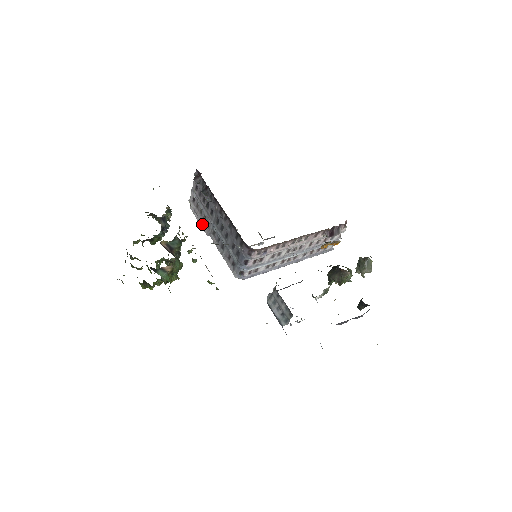
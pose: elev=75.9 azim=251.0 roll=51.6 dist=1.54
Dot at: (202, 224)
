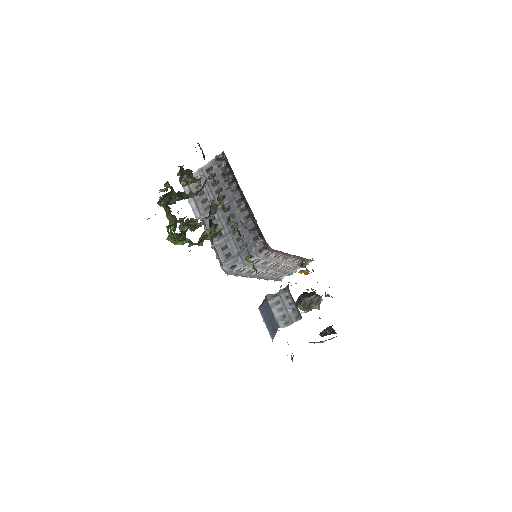
Dot at: (195, 206)
